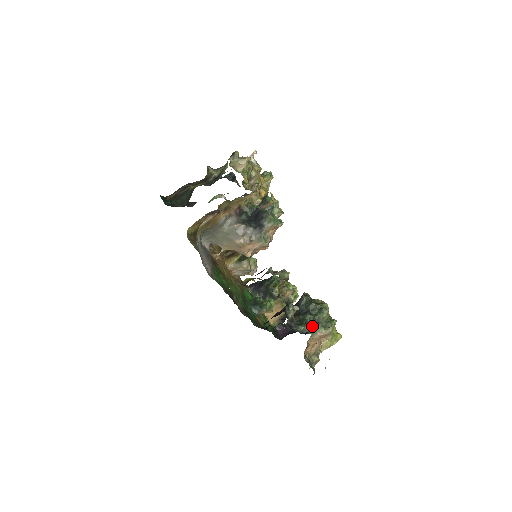
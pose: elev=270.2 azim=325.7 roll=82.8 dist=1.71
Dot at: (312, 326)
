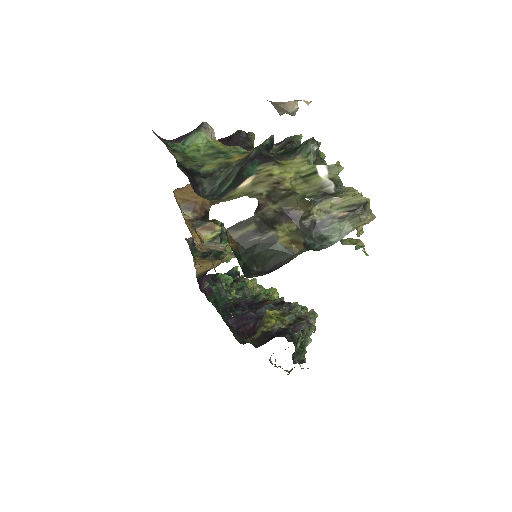
Dot at: (302, 346)
